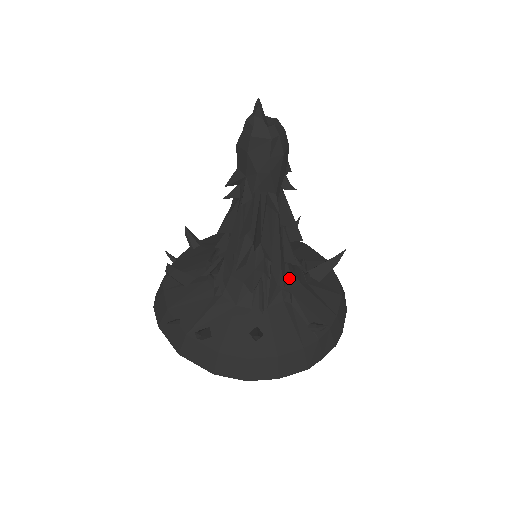
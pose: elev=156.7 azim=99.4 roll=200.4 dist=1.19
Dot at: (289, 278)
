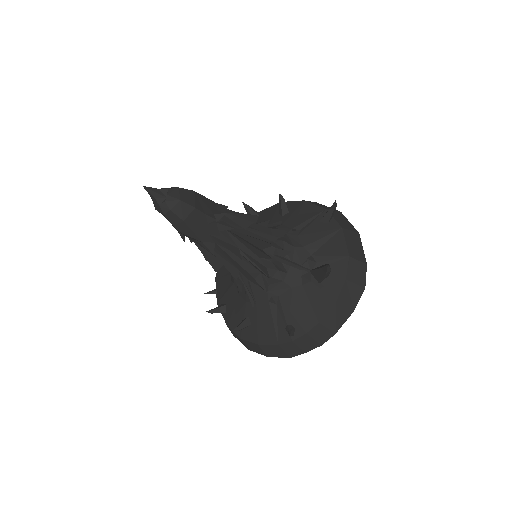
Dot at: (275, 283)
